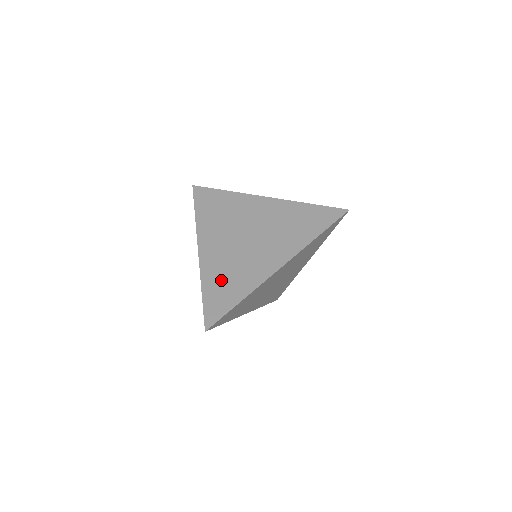
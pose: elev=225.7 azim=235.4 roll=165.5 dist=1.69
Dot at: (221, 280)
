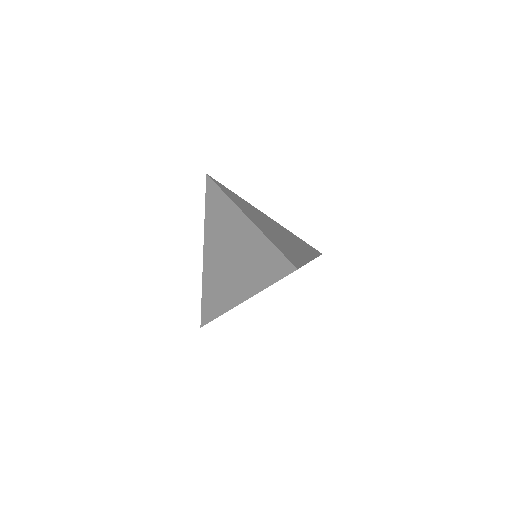
Dot at: (211, 290)
